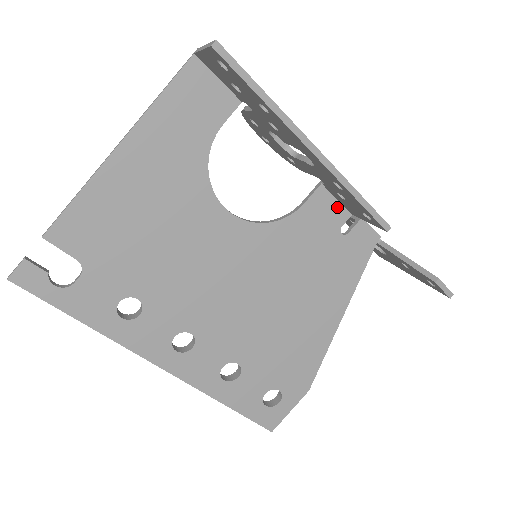
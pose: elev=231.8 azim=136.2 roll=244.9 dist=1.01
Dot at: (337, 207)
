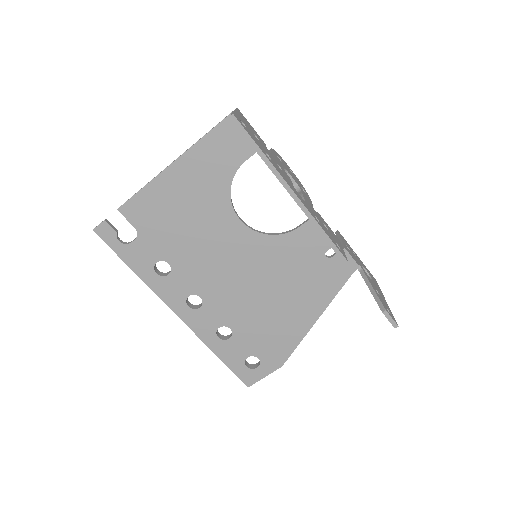
Dot at: occluded
